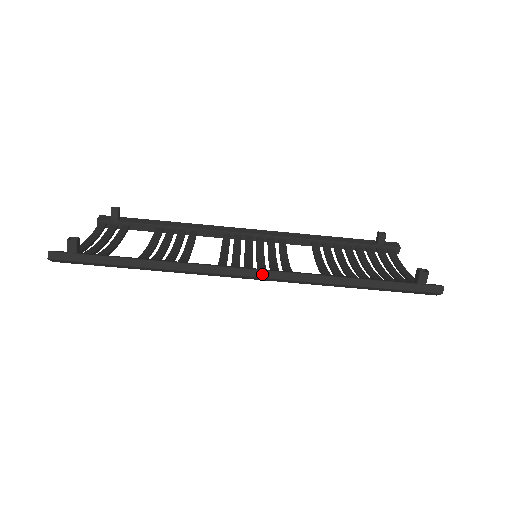
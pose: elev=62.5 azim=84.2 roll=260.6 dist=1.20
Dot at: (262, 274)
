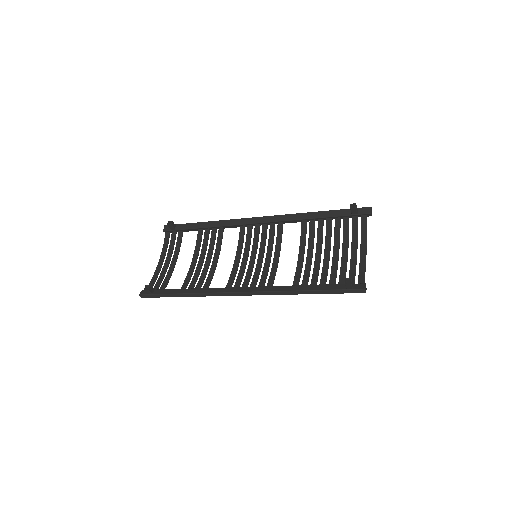
Dot at: (248, 294)
